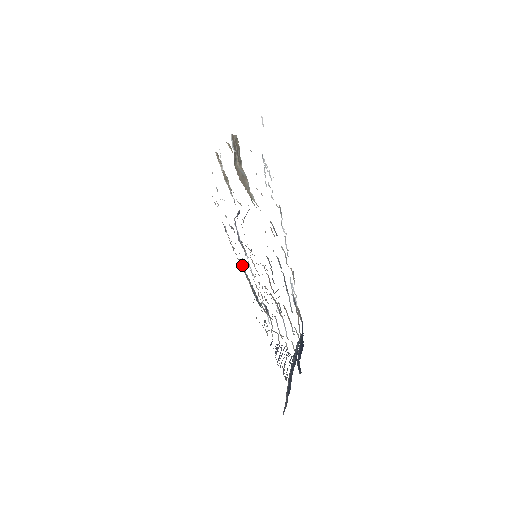
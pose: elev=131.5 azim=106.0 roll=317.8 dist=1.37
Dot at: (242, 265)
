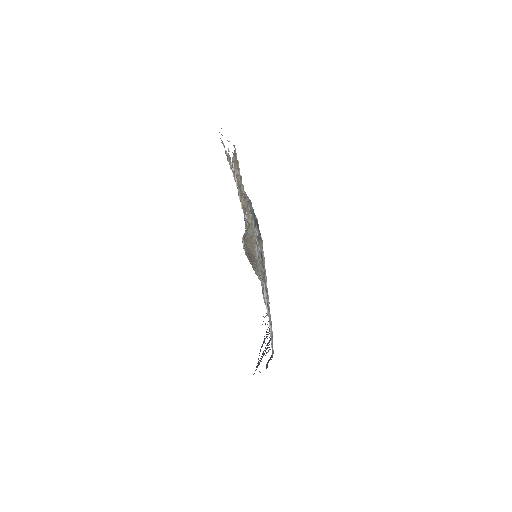
Dot at: occluded
